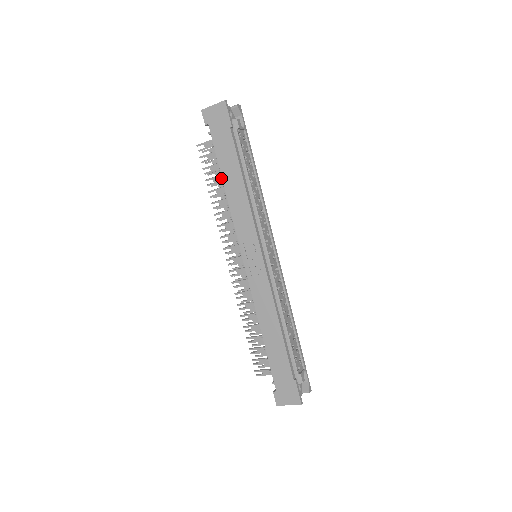
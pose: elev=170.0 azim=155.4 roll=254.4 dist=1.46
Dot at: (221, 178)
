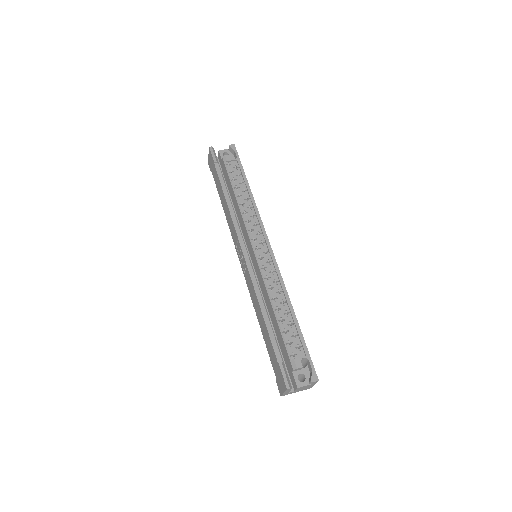
Dot at: occluded
